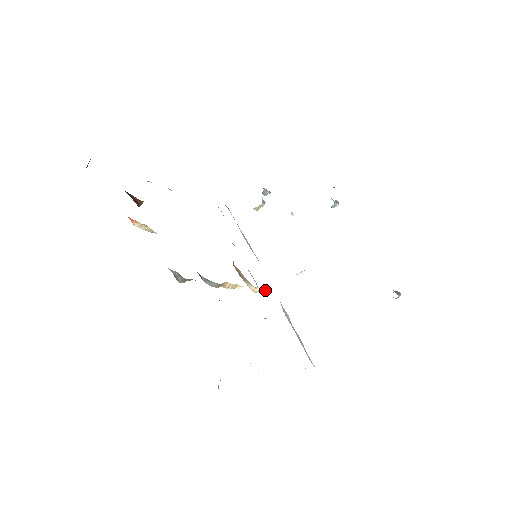
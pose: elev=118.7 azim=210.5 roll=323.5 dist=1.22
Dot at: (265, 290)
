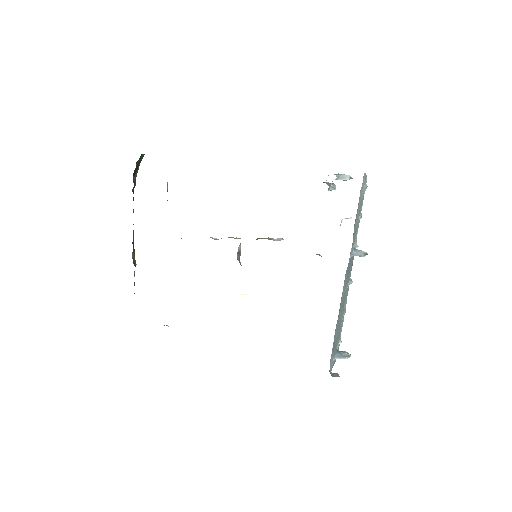
Dot at: occluded
